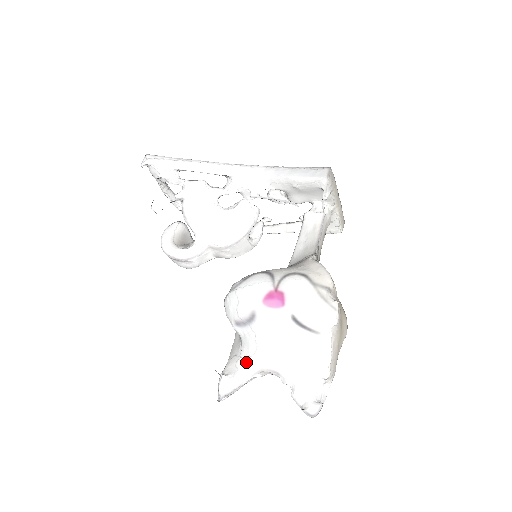
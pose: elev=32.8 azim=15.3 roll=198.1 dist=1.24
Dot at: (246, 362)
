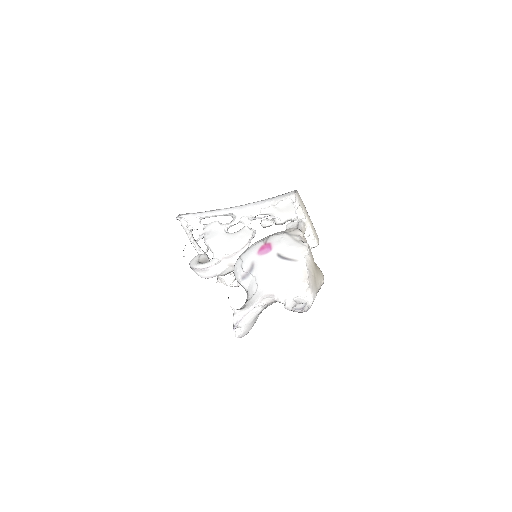
Dot at: (251, 299)
